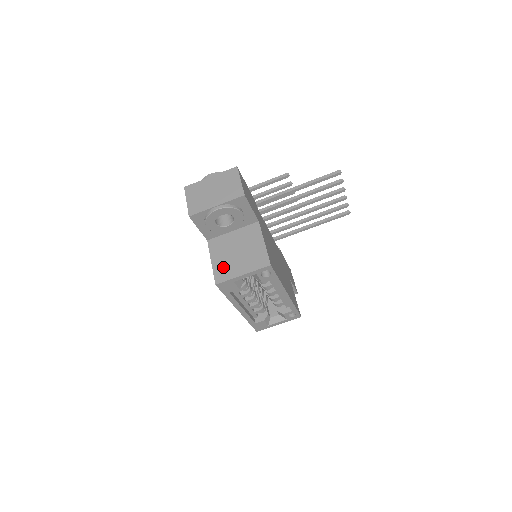
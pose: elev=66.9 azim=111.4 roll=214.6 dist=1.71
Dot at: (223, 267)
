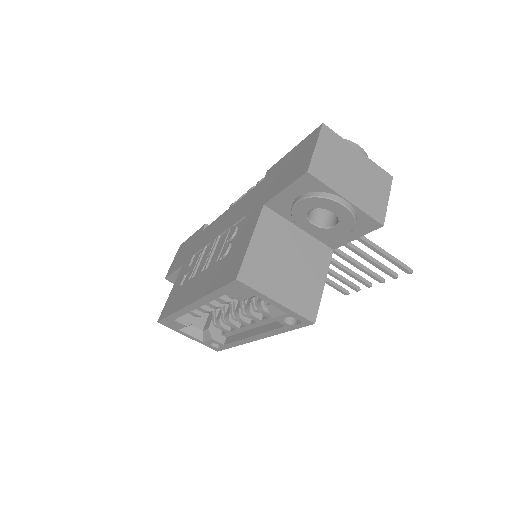
Dot at: (261, 264)
